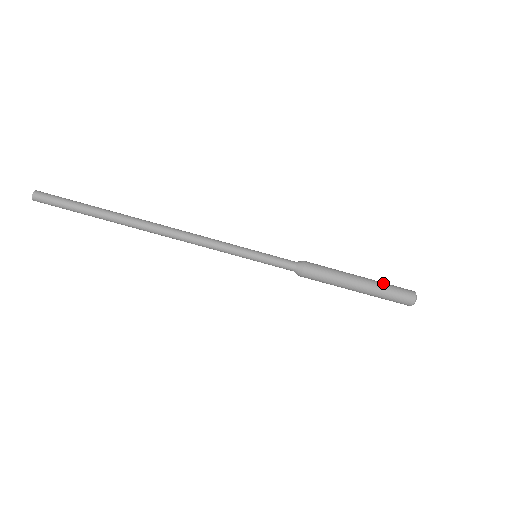
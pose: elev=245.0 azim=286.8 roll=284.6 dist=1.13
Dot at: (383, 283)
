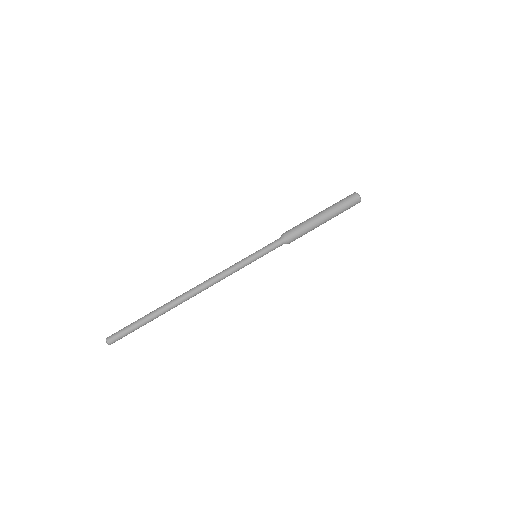
Dot at: (333, 205)
